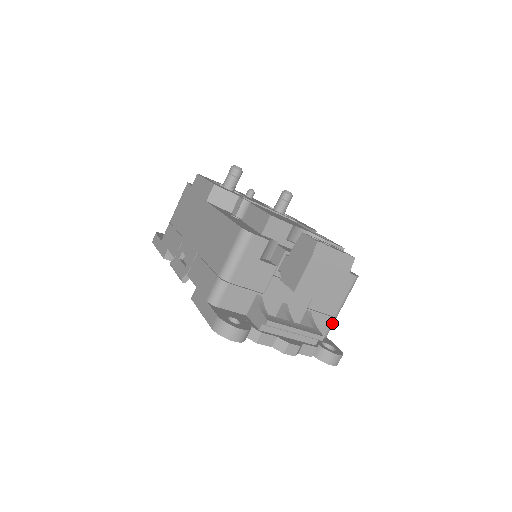
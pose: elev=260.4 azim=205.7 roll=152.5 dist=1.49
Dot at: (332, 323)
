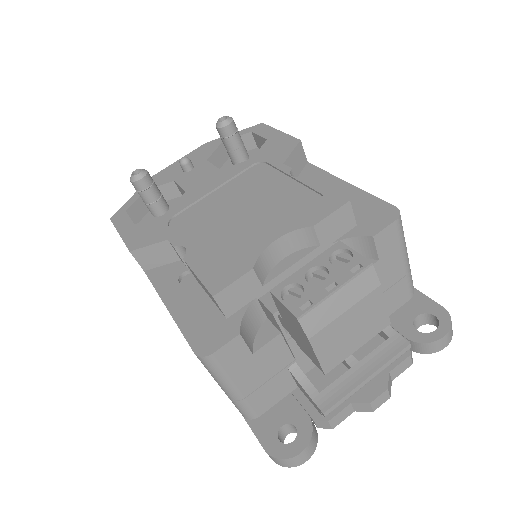
Dot at: (409, 280)
